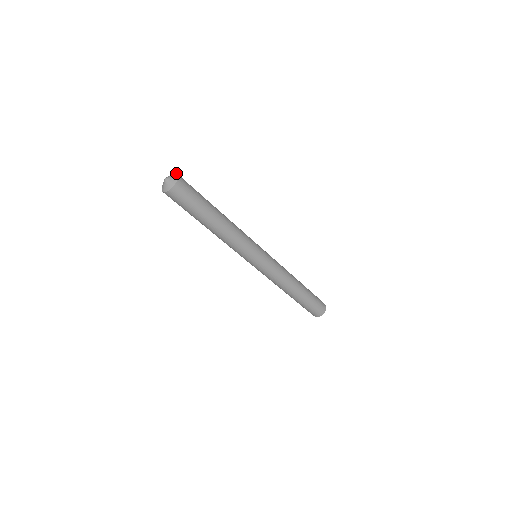
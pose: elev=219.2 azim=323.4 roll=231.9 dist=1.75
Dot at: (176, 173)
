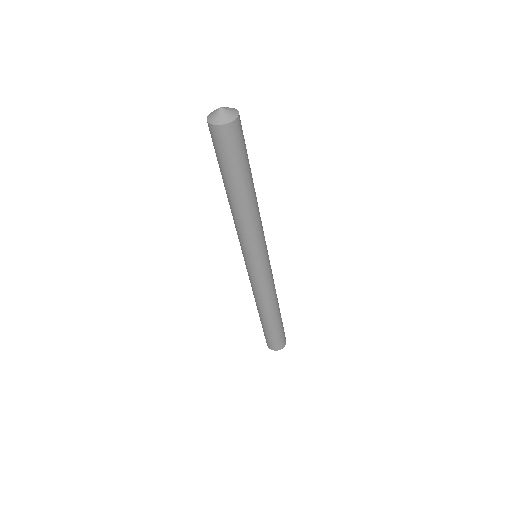
Dot at: occluded
